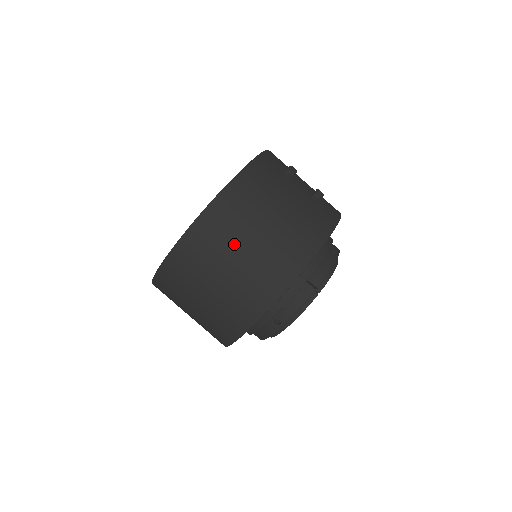
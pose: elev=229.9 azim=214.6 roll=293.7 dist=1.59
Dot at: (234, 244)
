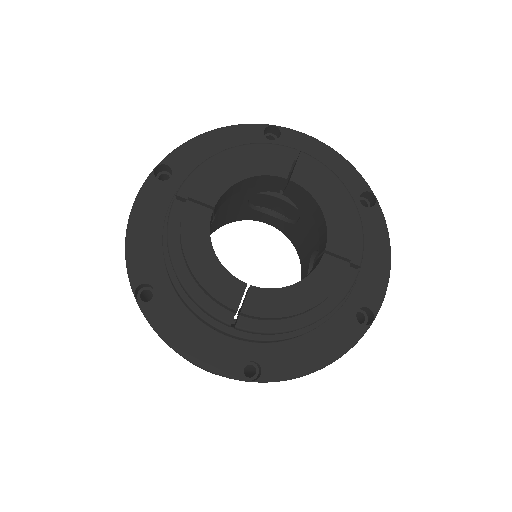
Dot at: occluded
